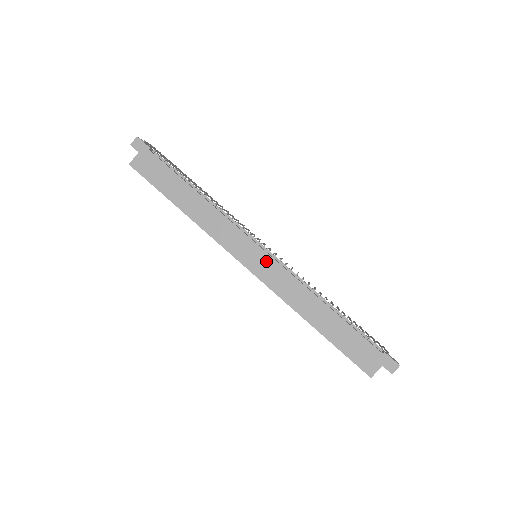
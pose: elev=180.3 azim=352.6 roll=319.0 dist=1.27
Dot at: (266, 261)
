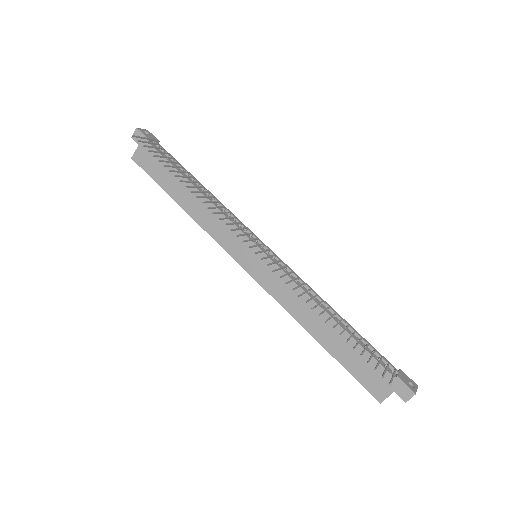
Dot at: (264, 263)
